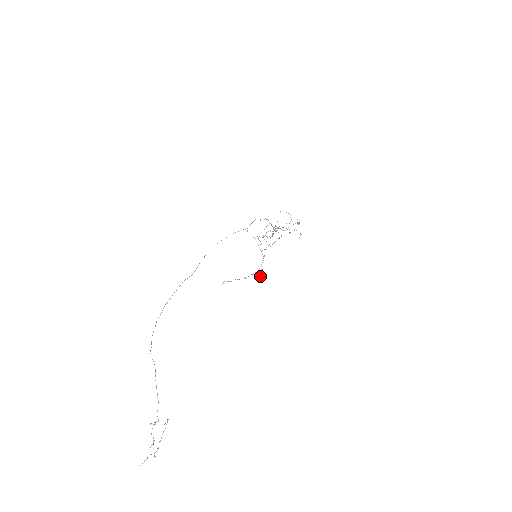
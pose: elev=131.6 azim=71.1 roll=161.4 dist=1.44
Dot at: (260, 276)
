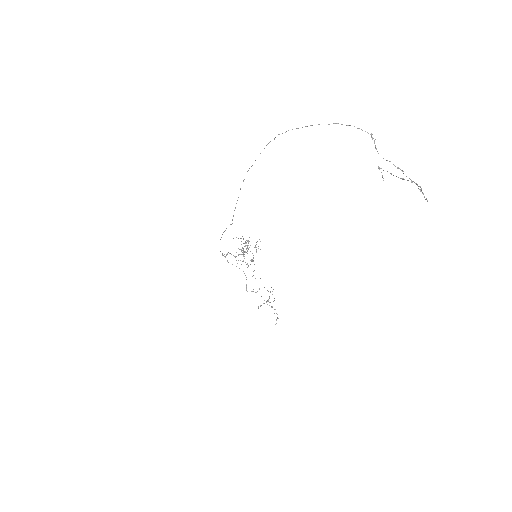
Dot at: occluded
